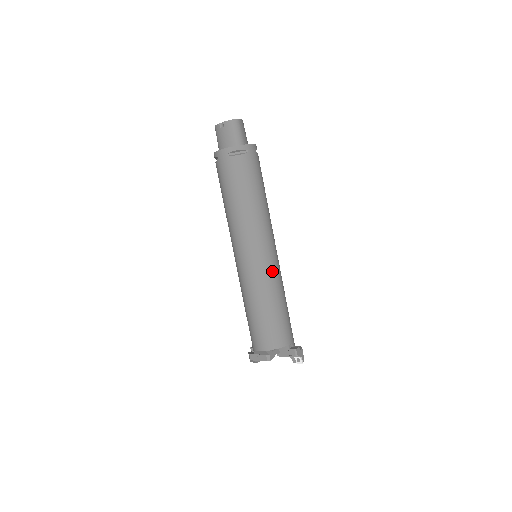
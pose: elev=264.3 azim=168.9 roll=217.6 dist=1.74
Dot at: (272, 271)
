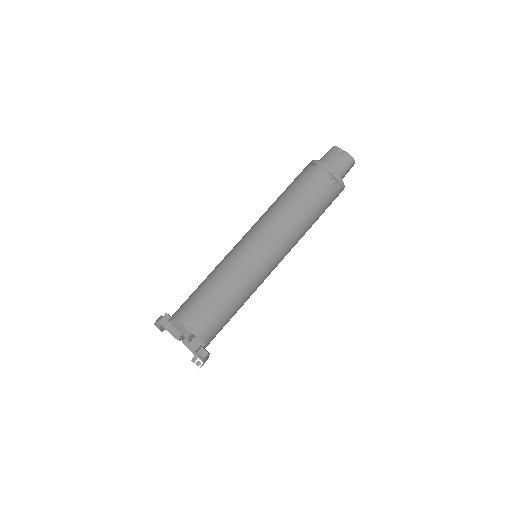
Dot at: (260, 279)
